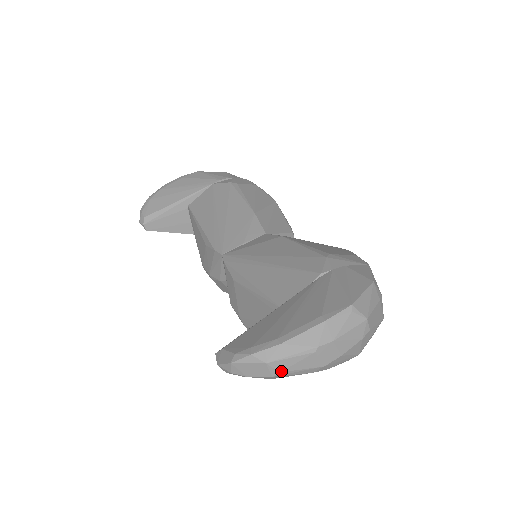
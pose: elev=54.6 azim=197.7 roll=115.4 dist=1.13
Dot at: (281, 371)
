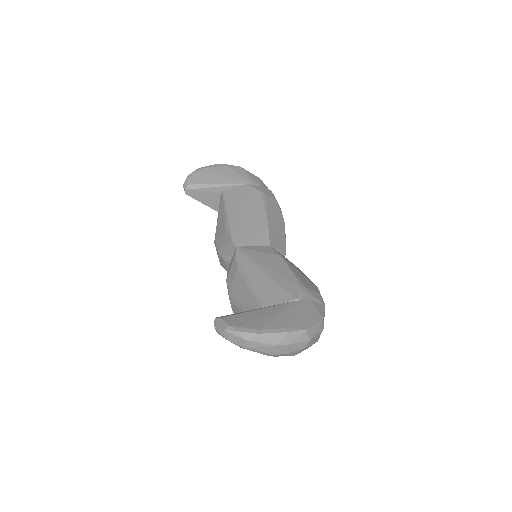
Dot at: (250, 347)
